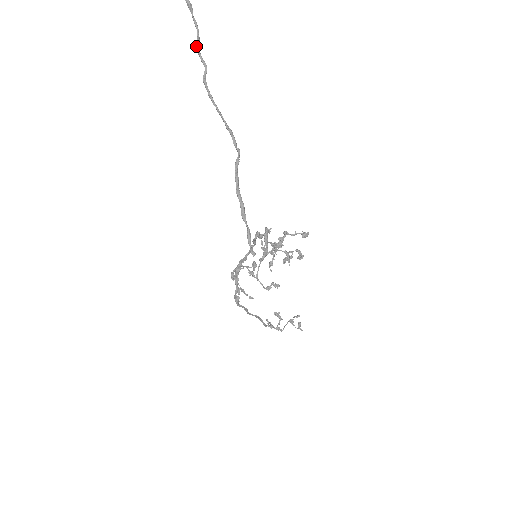
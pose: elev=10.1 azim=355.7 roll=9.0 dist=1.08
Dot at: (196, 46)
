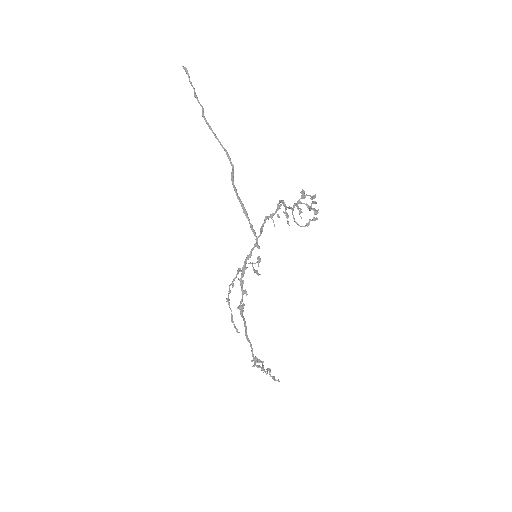
Dot at: (195, 94)
